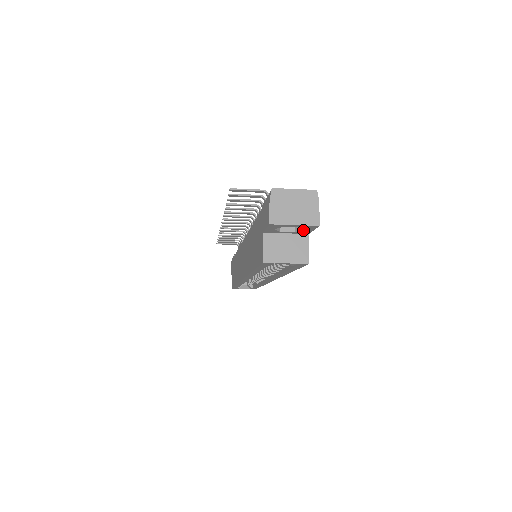
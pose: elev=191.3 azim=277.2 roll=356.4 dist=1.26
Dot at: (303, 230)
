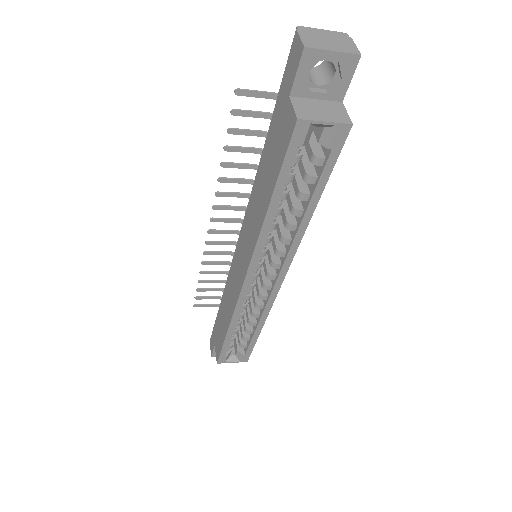
Dot at: (338, 82)
